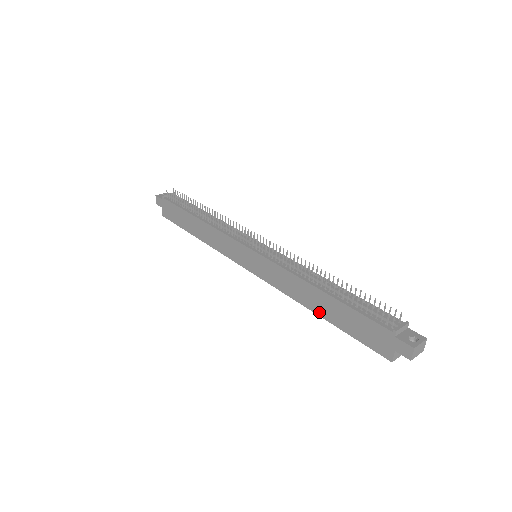
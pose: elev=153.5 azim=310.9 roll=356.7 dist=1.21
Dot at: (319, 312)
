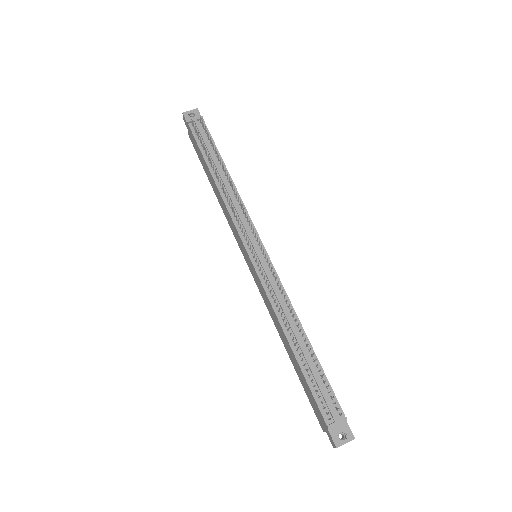
Dot at: (287, 352)
